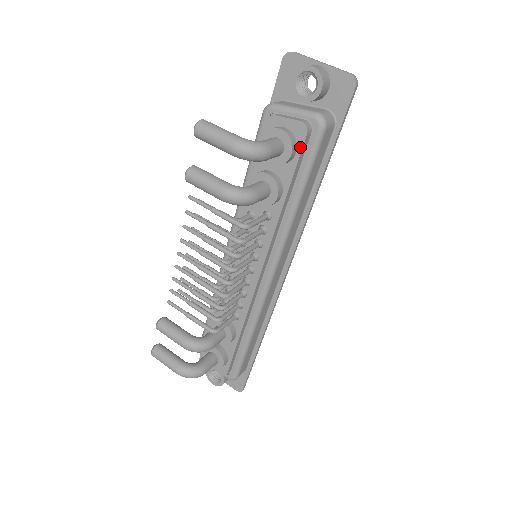
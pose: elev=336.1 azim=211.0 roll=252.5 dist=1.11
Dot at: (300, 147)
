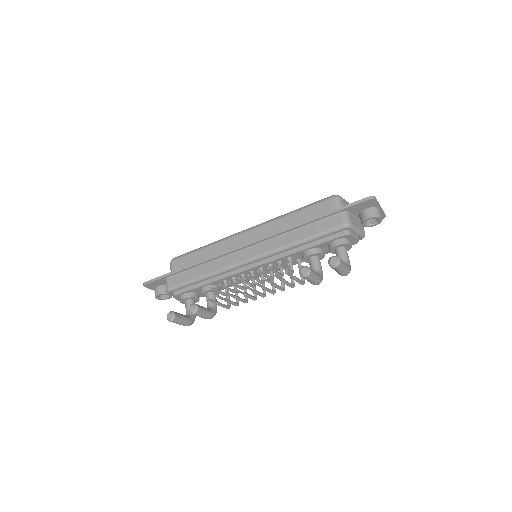
Dot at: occluded
